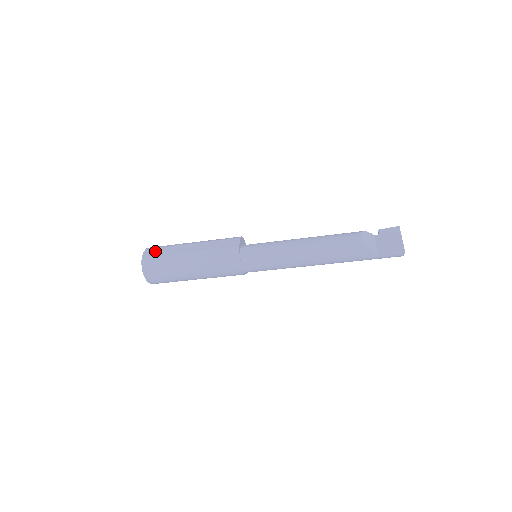
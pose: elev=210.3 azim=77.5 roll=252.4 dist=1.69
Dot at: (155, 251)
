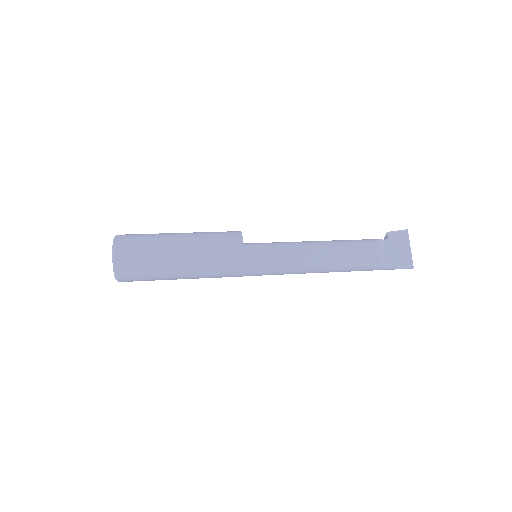
Dot at: (130, 250)
